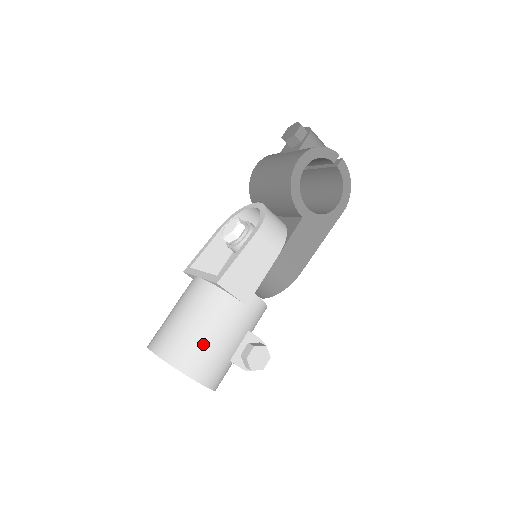
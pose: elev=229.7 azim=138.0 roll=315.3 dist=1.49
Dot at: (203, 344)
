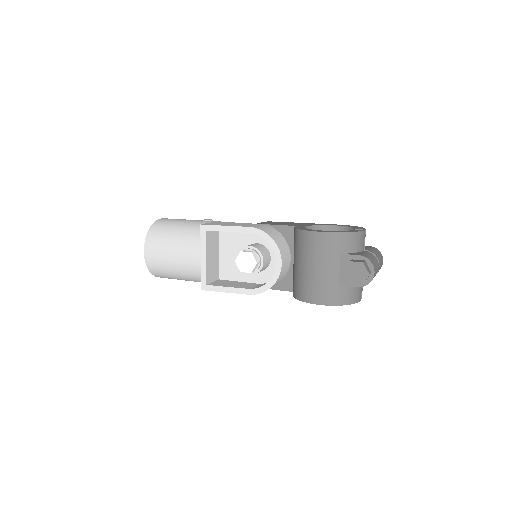
Dot at: occluded
